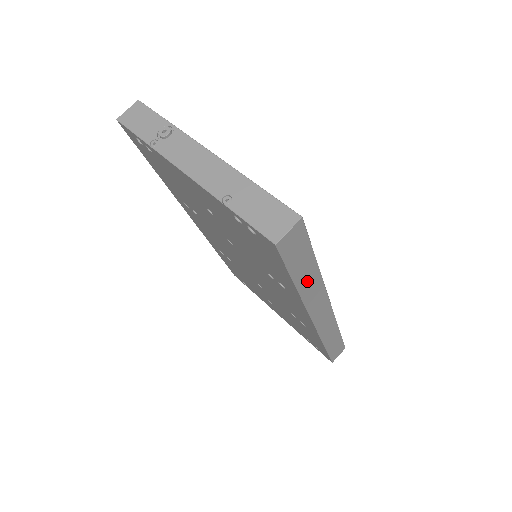
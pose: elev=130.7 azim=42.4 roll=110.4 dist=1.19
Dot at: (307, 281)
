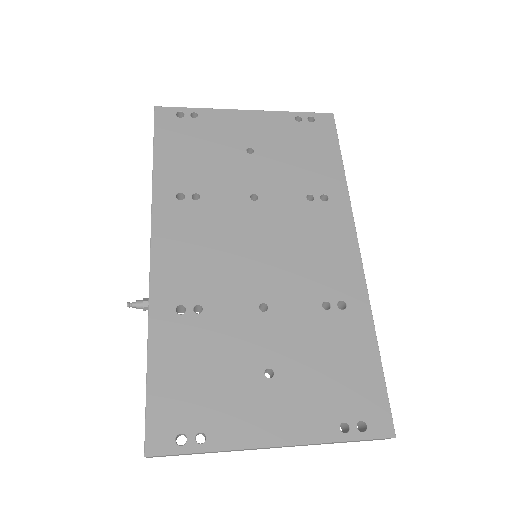
Dot at: occluded
